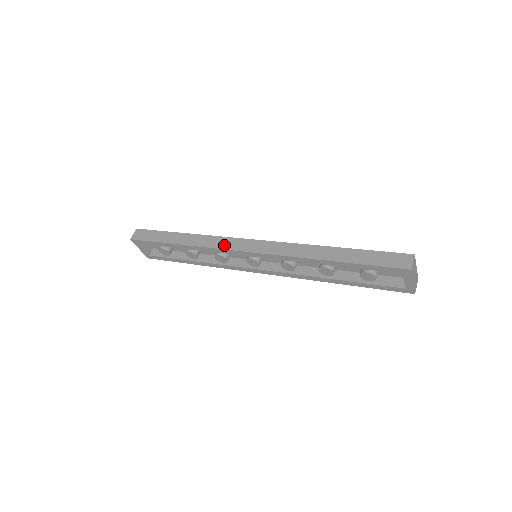
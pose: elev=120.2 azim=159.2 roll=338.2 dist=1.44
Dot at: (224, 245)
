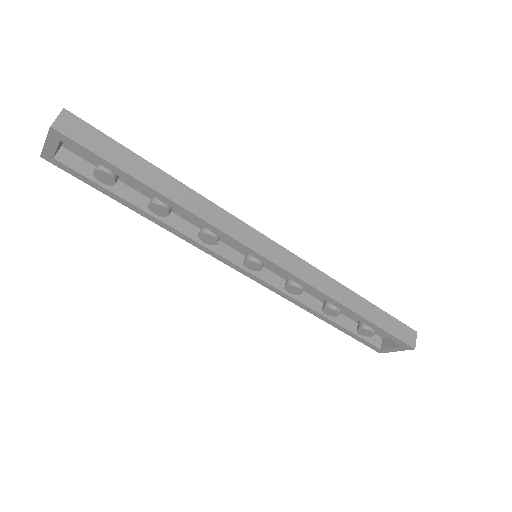
Dot at: (237, 233)
